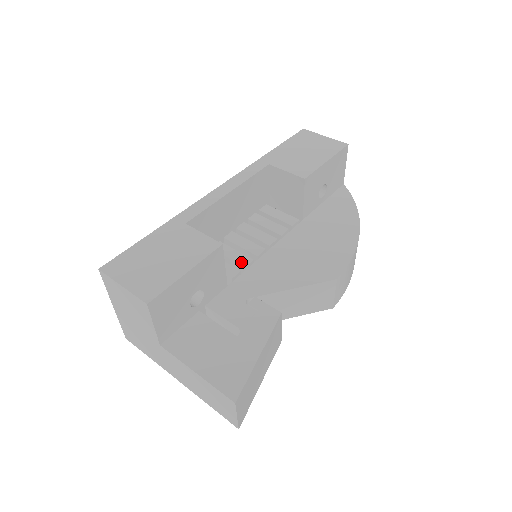
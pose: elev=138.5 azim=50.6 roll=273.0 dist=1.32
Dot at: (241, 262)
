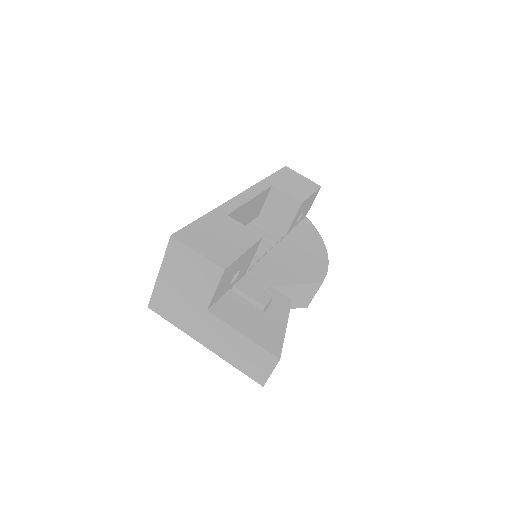
Dot at: occluded
